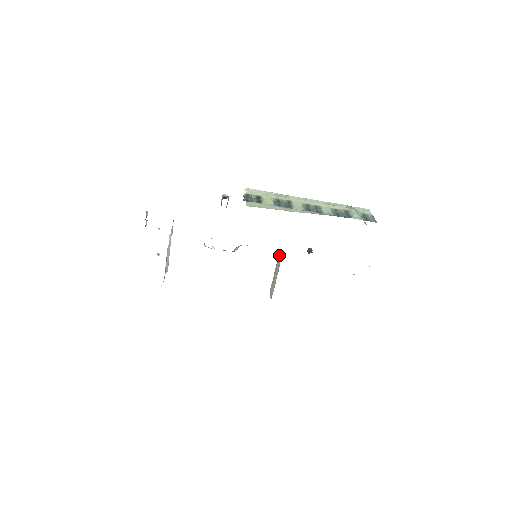
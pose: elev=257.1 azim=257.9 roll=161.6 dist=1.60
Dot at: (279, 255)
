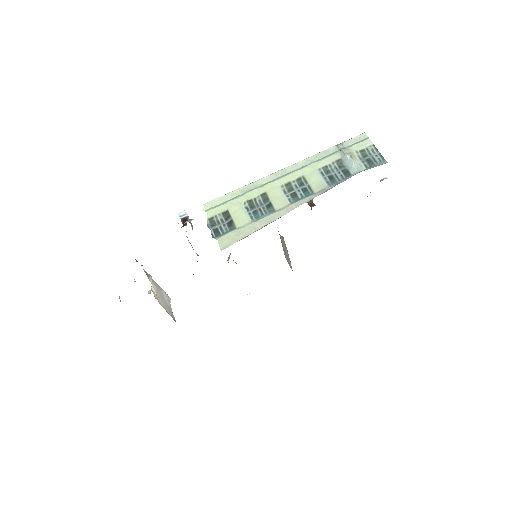
Dot at: occluded
